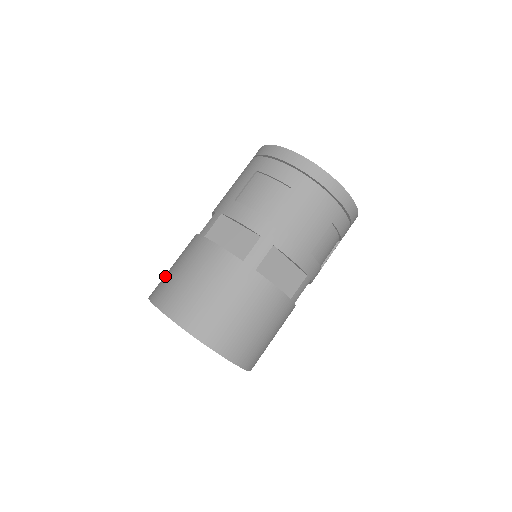
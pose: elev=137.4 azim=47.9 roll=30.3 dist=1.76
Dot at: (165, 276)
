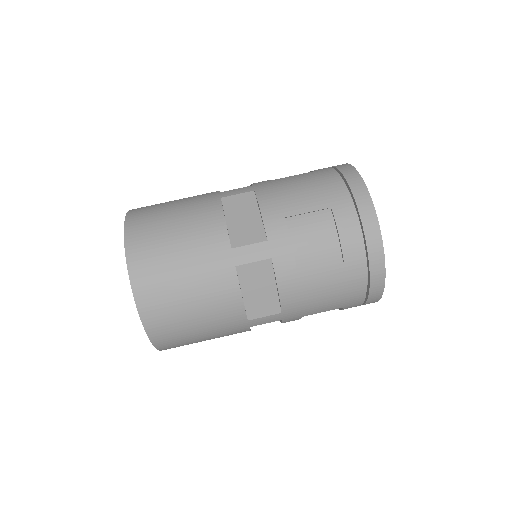
Dot at: occluded
